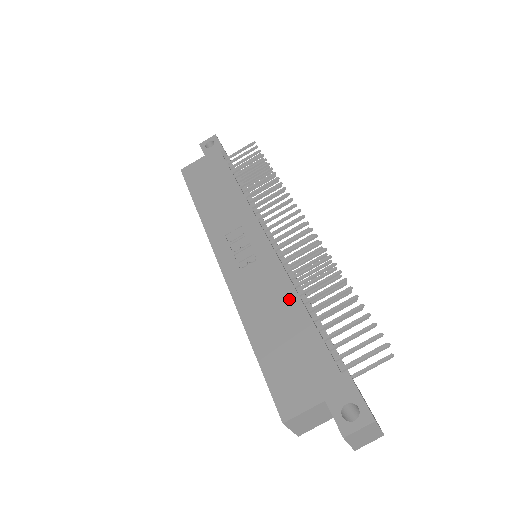
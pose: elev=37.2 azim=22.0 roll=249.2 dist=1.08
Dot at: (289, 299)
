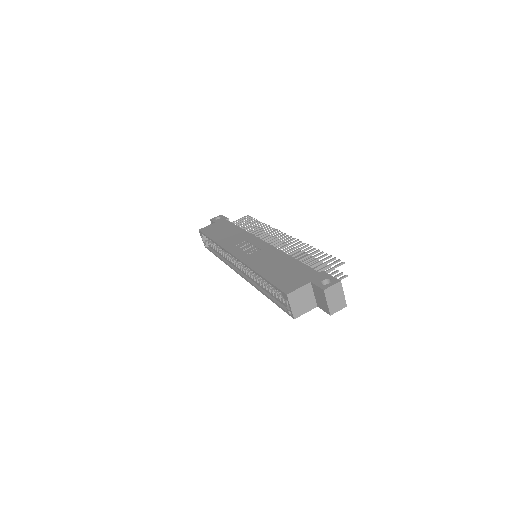
Dot at: (282, 257)
